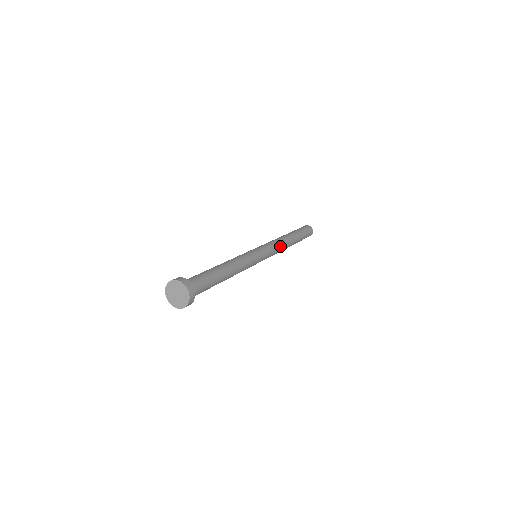
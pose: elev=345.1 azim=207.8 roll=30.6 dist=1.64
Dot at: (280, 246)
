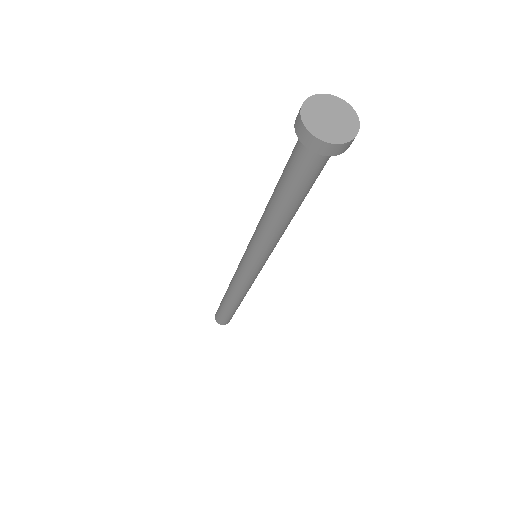
Dot at: occluded
